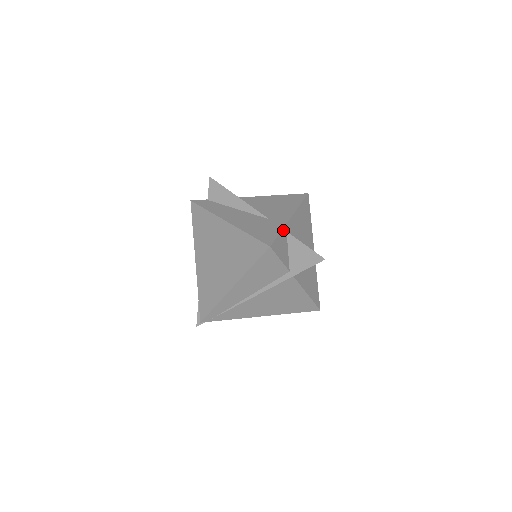
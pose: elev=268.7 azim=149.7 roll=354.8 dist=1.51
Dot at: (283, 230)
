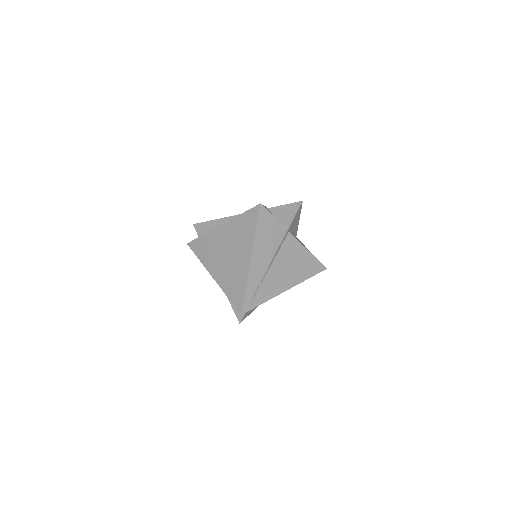
Dot at: occluded
